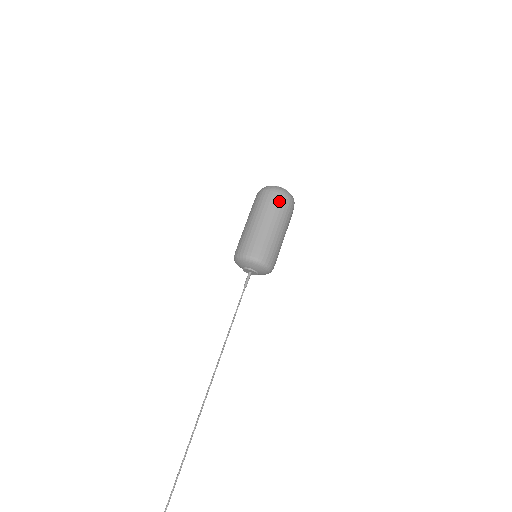
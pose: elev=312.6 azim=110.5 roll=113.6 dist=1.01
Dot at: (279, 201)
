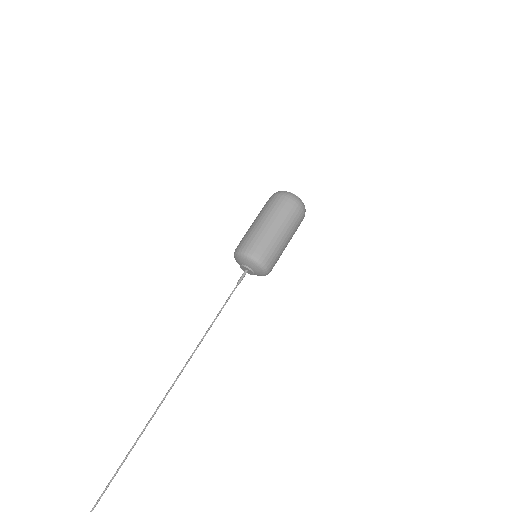
Dot at: (285, 204)
